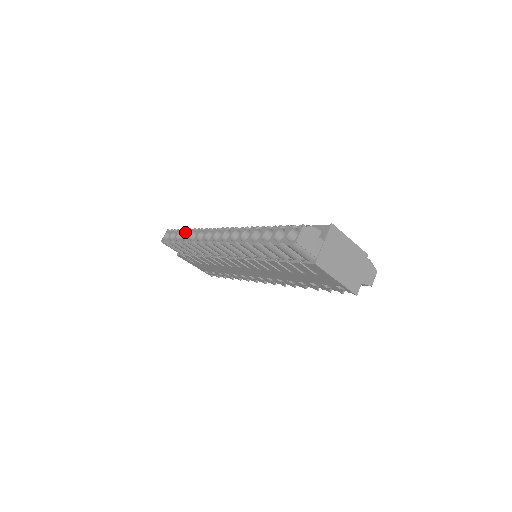
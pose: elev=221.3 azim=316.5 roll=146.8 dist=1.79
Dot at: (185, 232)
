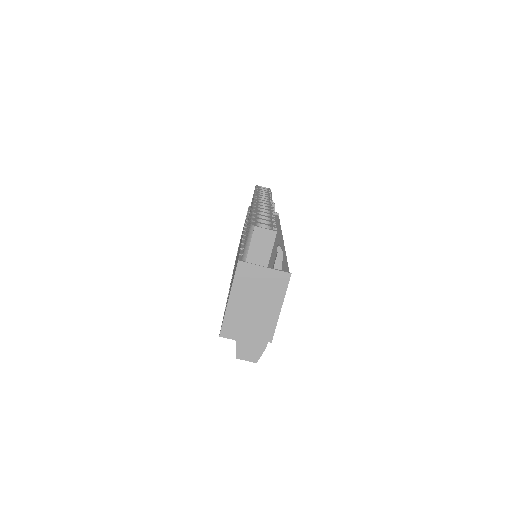
Dot at: (268, 193)
